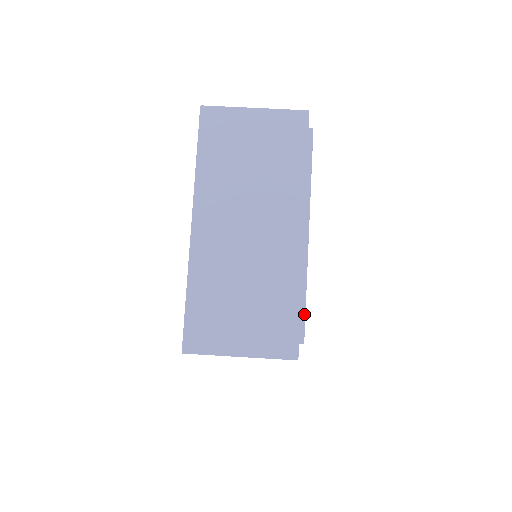
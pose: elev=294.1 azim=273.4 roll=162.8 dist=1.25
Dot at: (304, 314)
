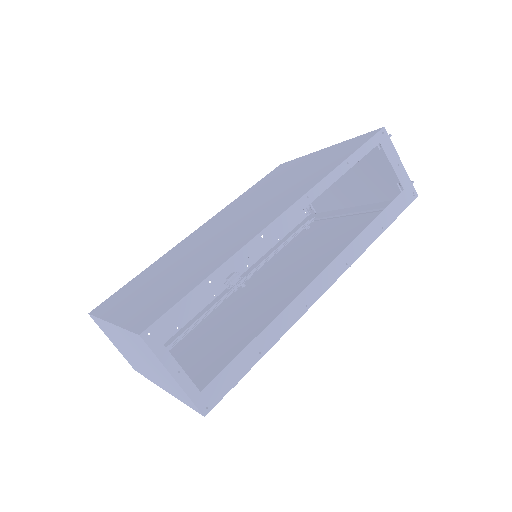
Dot at: occluded
